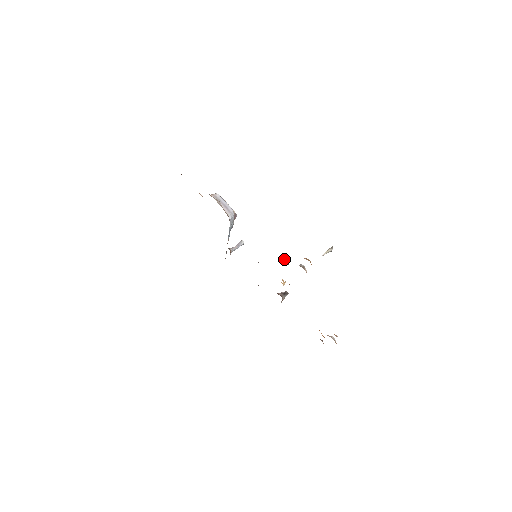
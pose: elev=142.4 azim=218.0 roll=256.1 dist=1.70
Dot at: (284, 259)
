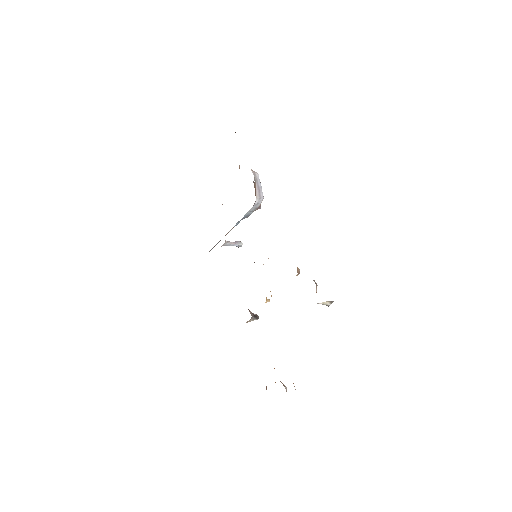
Dot at: occluded
